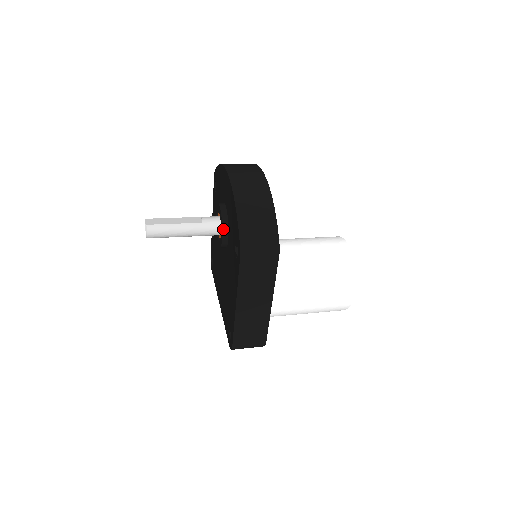
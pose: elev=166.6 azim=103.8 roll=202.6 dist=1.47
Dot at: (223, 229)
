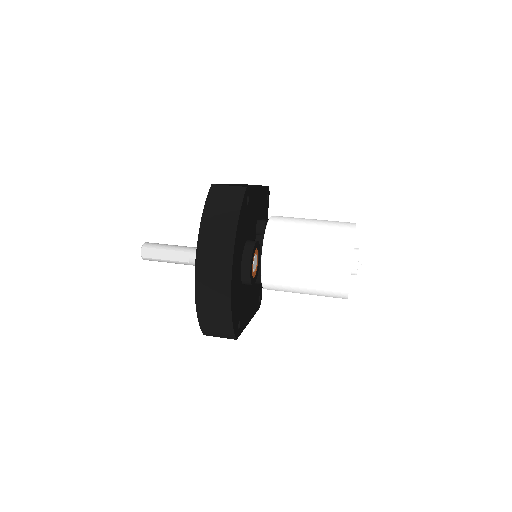
Dot at: occluded
